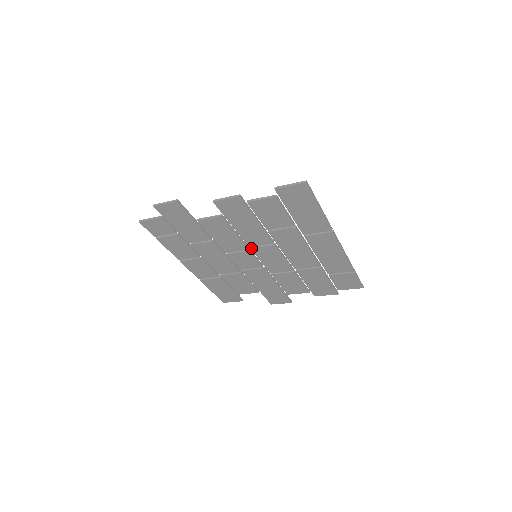
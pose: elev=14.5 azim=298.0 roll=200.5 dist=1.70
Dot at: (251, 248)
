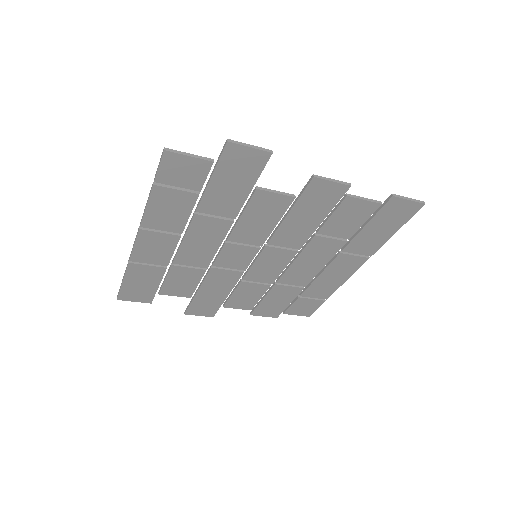
Dot at: (267, 246)
